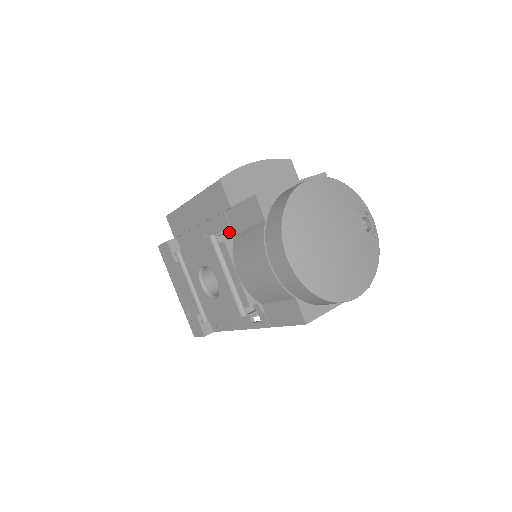
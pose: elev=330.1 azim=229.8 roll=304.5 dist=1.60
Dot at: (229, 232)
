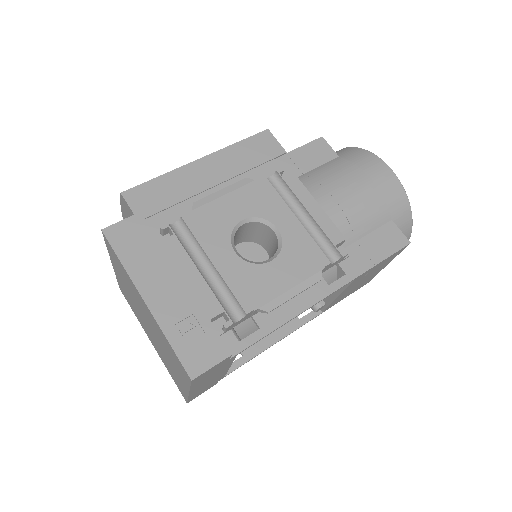
Dot at: (287, 175)
